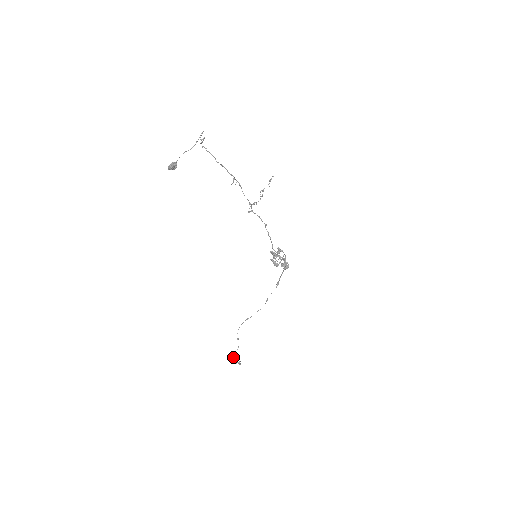
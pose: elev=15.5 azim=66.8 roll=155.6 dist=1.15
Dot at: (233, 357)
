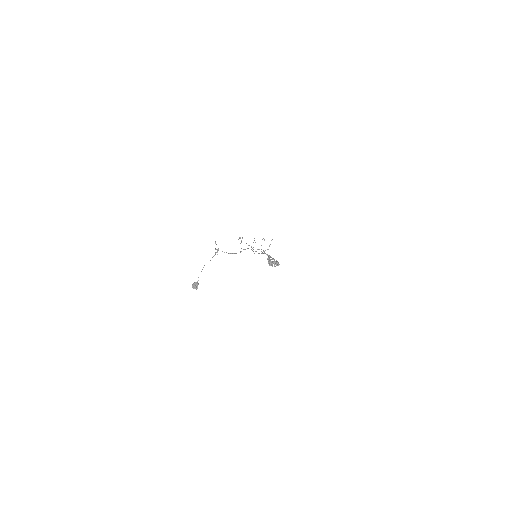
Dot at: occluded
